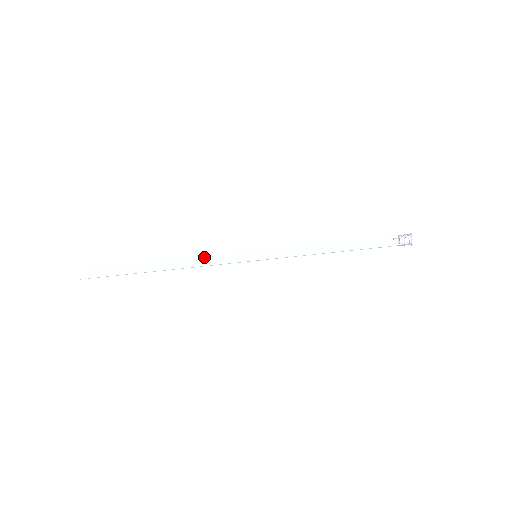
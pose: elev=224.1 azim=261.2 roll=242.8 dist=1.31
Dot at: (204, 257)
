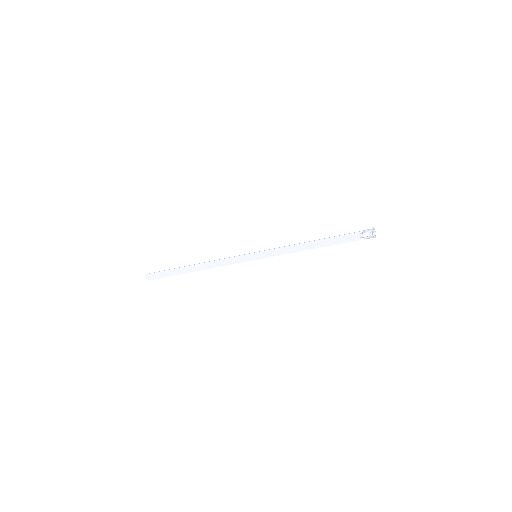
Dot at: (220, 260)
